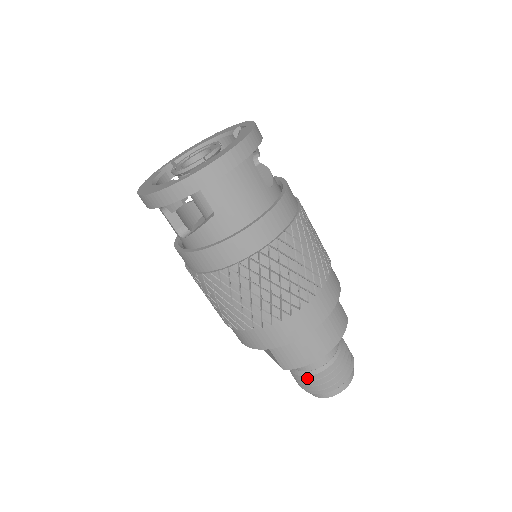
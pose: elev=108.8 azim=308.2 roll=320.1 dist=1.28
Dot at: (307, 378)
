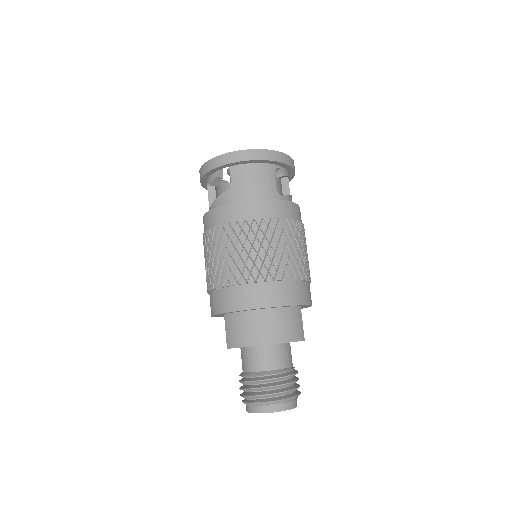
Dot at: (246, 379)
